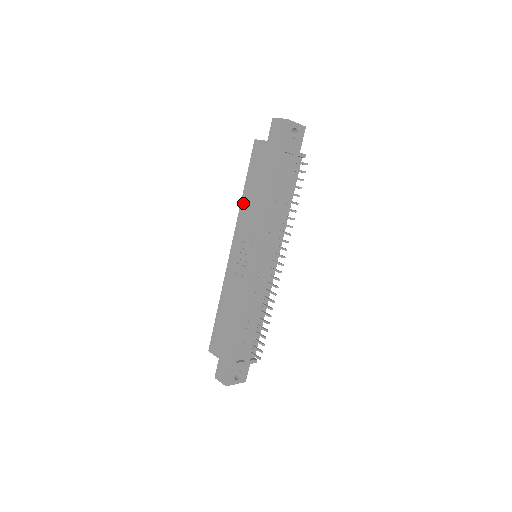
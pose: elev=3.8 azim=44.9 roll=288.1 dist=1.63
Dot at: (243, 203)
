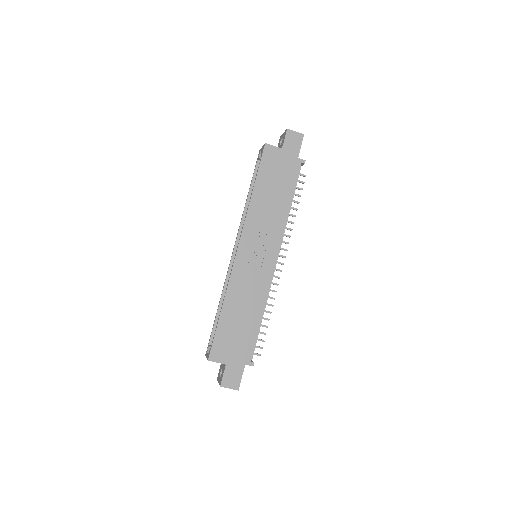
Dot at: (253, 203)
